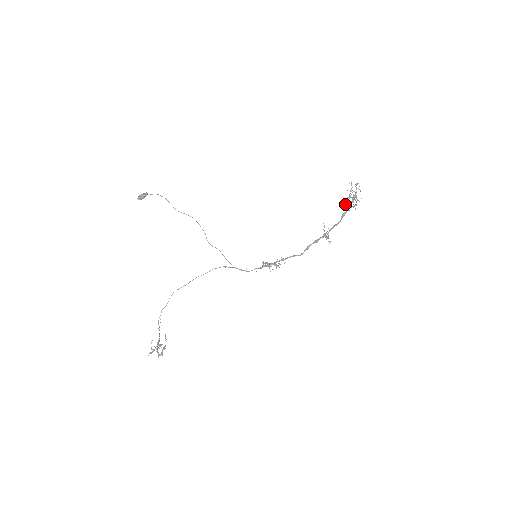
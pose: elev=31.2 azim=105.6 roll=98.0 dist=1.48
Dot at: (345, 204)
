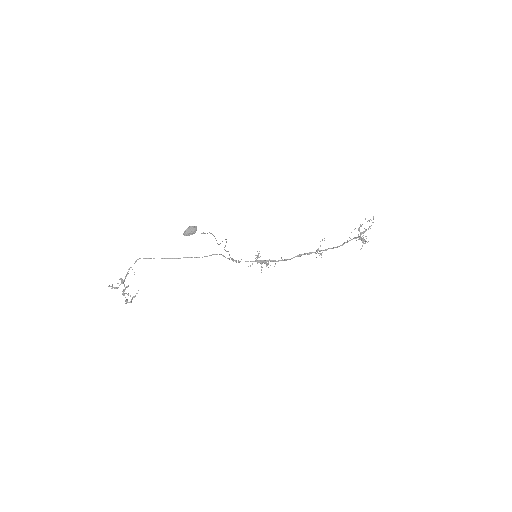
Dot at: occluded
